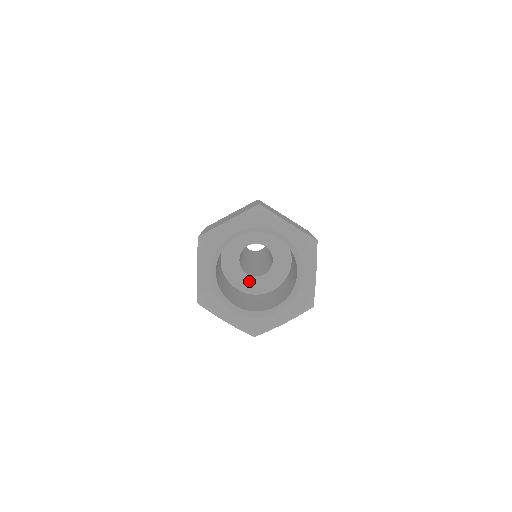
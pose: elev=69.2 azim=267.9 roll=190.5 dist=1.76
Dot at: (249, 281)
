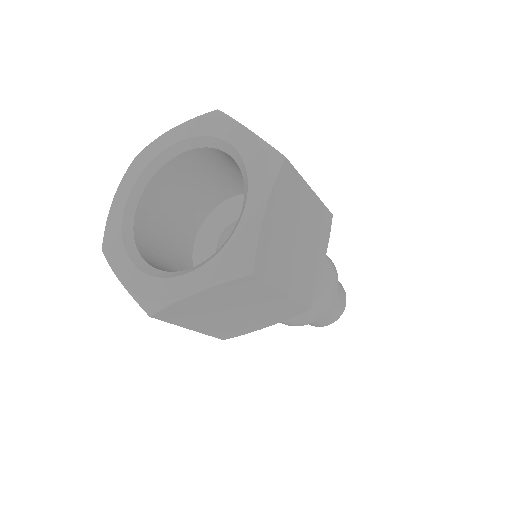
Dot at: occluded
